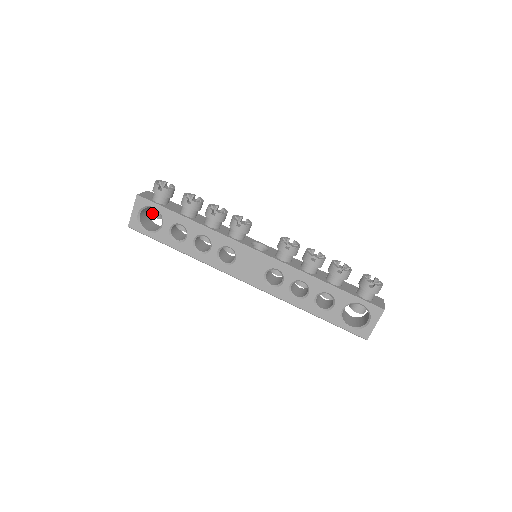
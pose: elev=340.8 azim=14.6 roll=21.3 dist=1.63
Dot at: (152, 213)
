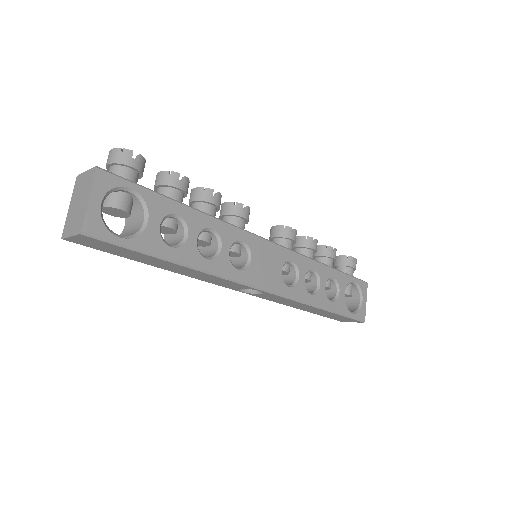
Dot at: (121, 203)
